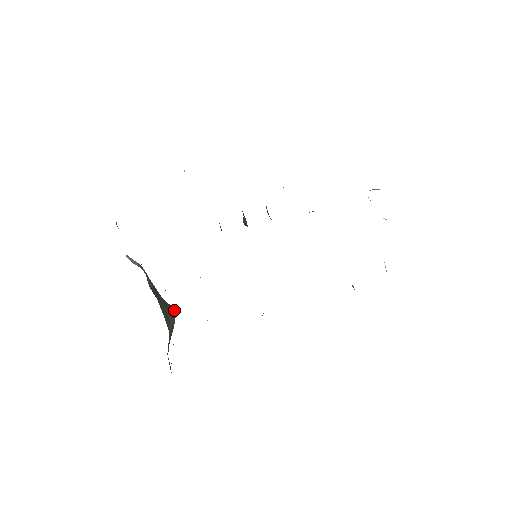
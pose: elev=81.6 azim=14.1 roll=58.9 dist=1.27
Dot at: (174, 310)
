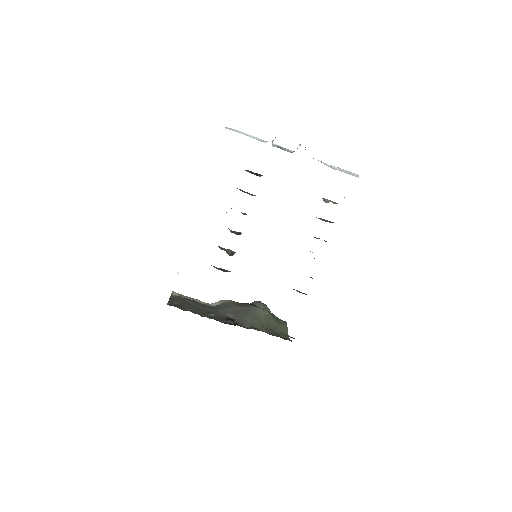
Dot at: (259, 303)
